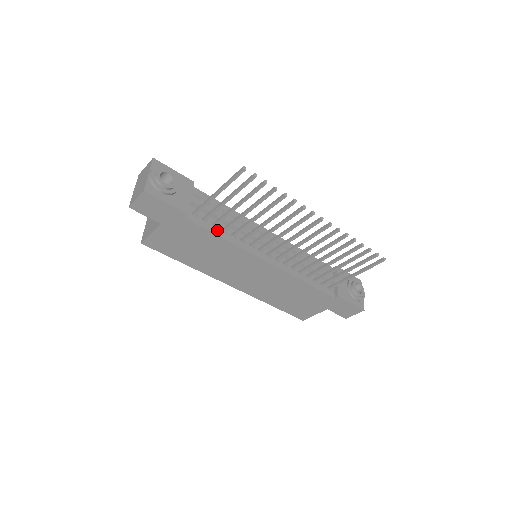
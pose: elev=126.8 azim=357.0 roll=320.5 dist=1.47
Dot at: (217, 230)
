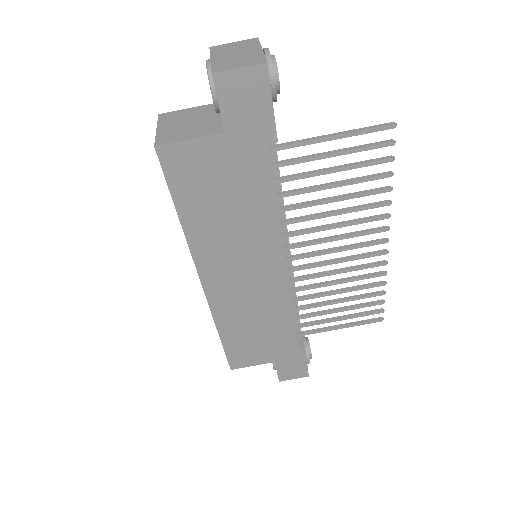
Dot at: occluded
